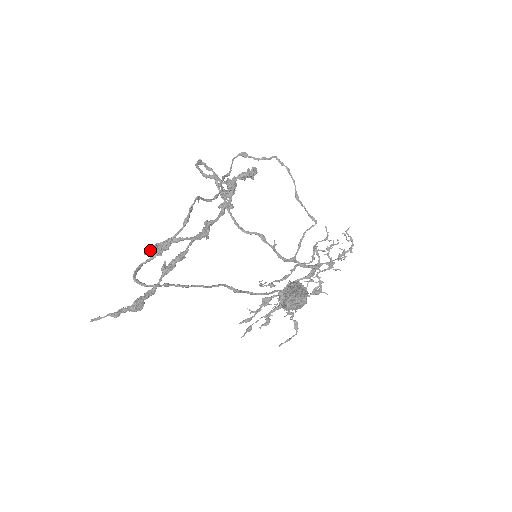
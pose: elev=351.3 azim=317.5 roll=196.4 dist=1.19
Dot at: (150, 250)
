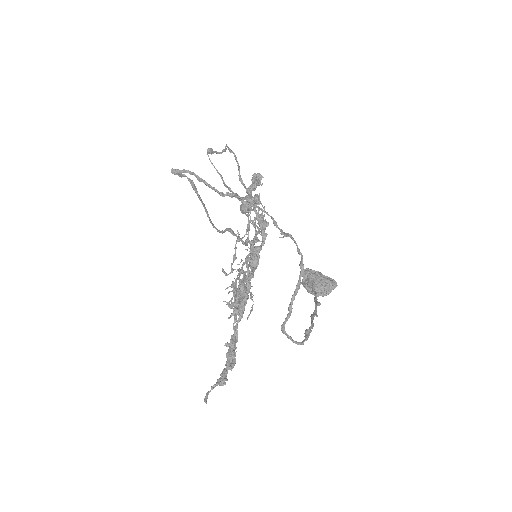
Dot at: (236, 301)
